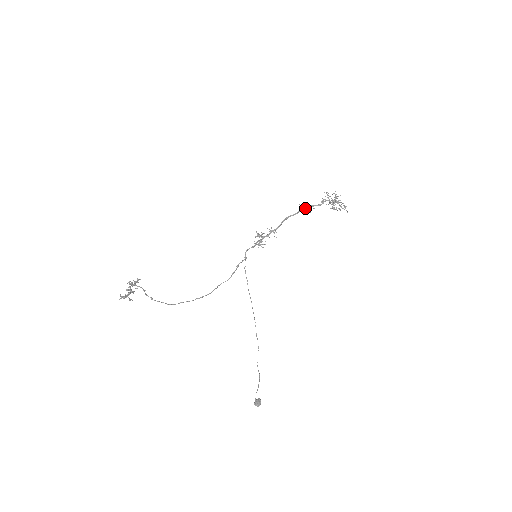
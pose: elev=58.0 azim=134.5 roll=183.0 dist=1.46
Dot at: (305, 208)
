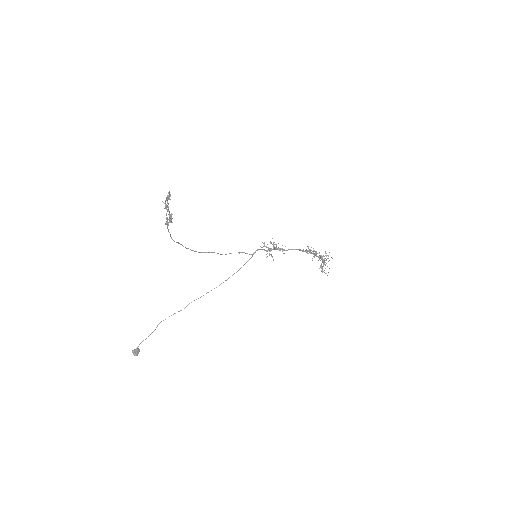
Dot at: occluded
